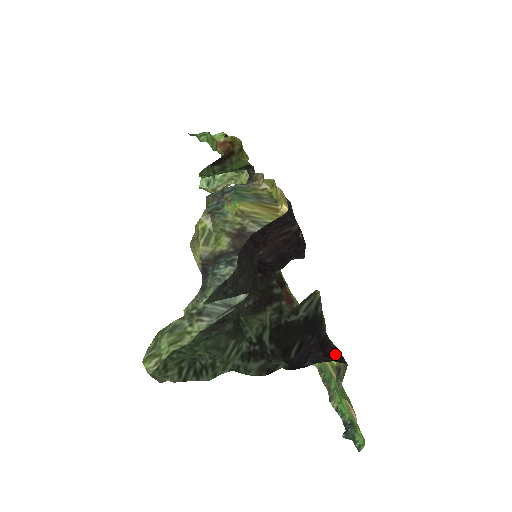
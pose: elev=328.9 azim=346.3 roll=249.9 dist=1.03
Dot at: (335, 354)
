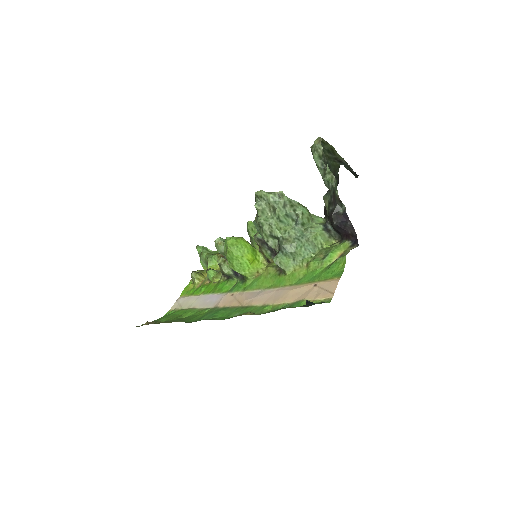
Dot at: (355, 239)
